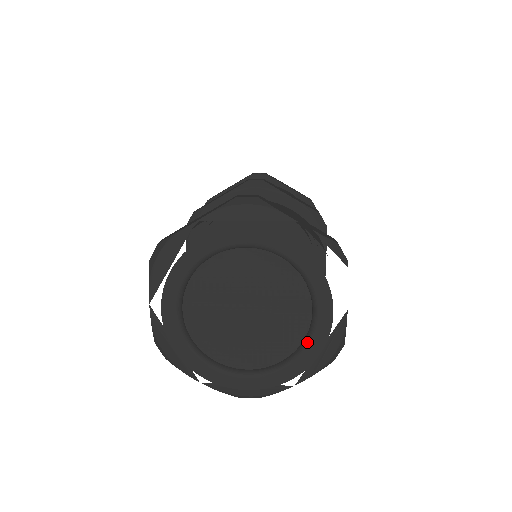
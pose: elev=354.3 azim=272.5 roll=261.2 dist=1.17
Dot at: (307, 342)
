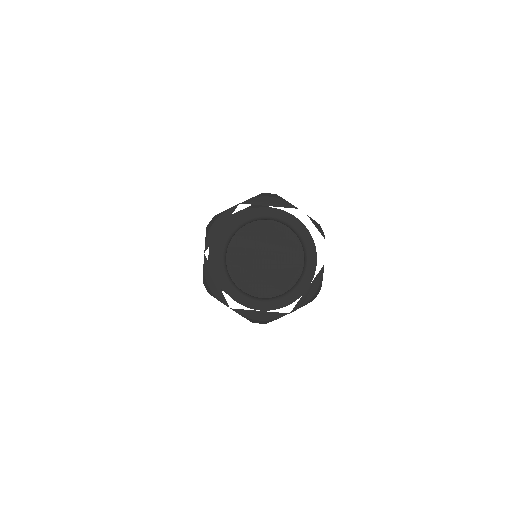
Dot at: (300, 280)
